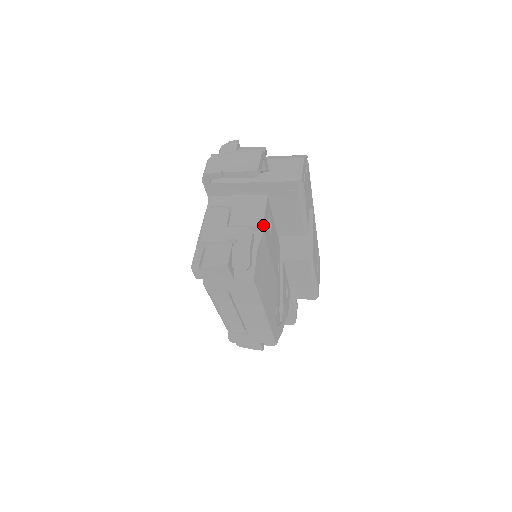
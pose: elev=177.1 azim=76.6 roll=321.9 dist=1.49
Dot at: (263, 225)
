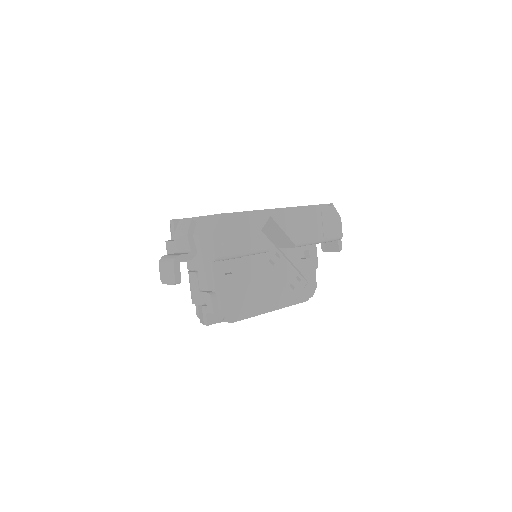
Dot at: (217, 288)
